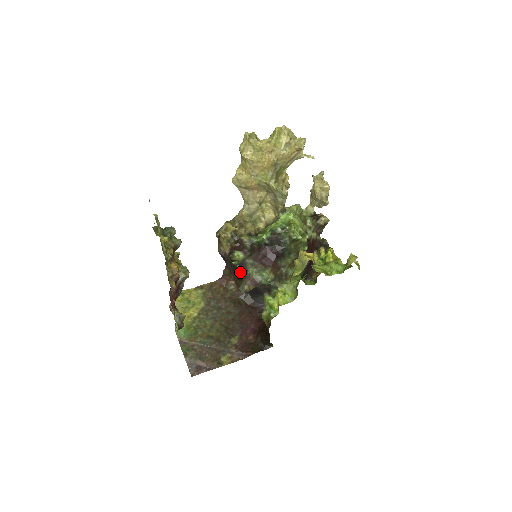
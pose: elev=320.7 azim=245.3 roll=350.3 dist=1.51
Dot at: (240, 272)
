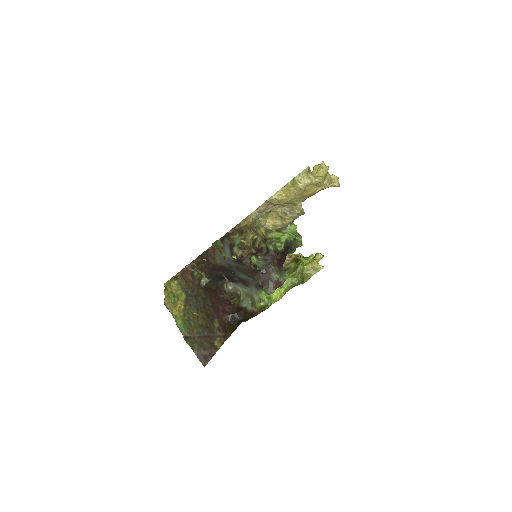
Dot at: (262, 276)
